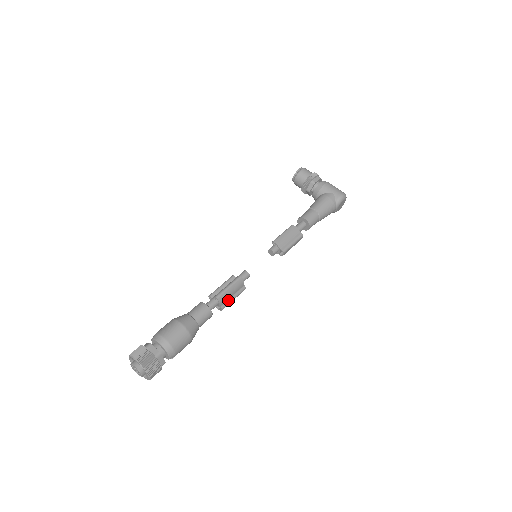
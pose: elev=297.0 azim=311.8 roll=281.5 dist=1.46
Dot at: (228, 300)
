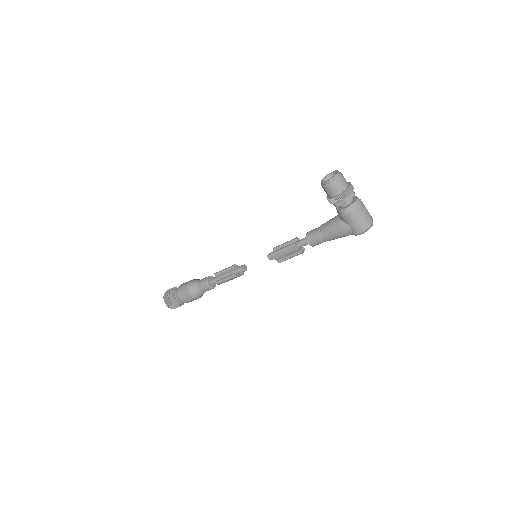
Dot at: occluded
